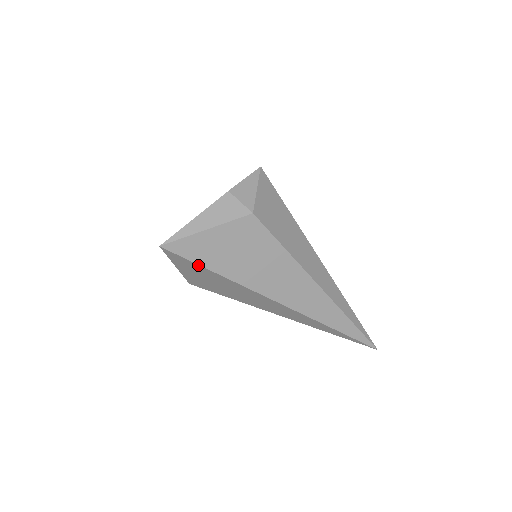
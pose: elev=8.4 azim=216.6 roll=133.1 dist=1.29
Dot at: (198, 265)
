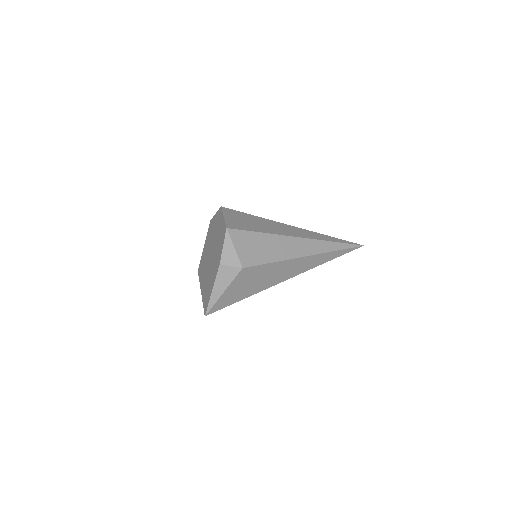
Dot at: occluded
